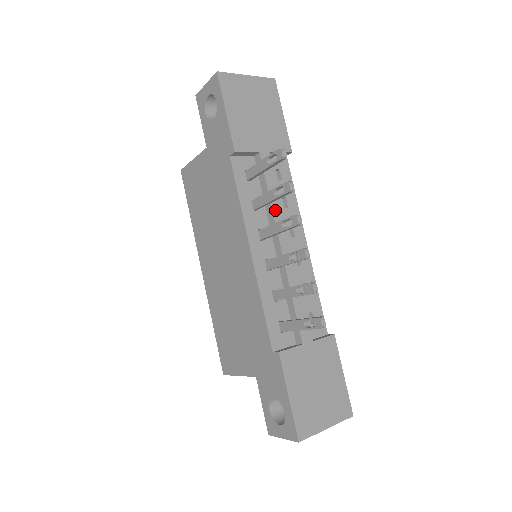
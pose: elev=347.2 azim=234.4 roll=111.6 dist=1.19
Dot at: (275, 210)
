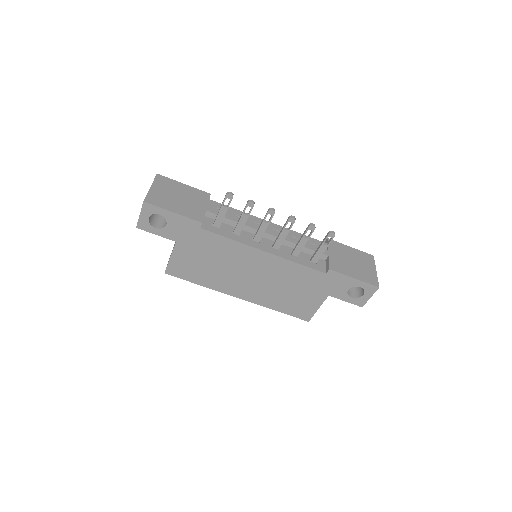
Dot at: (246, 224)
